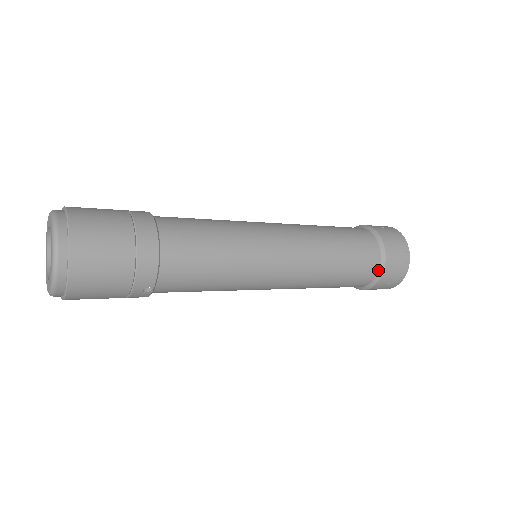
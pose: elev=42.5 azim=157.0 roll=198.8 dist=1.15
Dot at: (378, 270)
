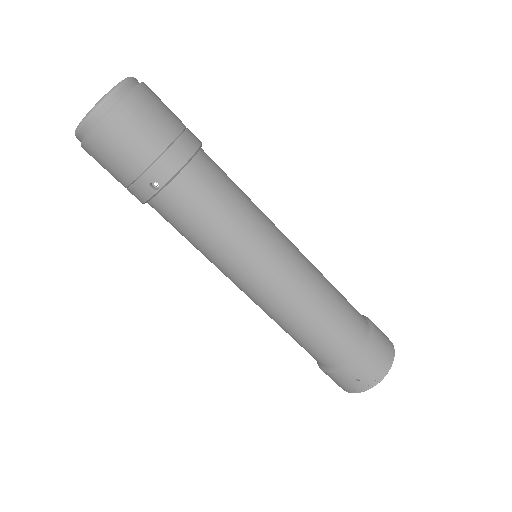
Dot at: (356, 354)
